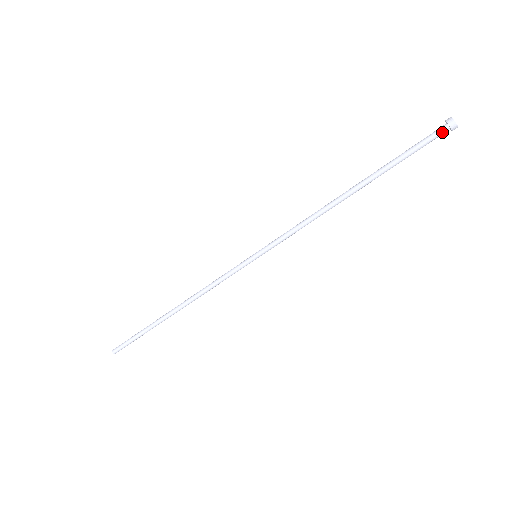
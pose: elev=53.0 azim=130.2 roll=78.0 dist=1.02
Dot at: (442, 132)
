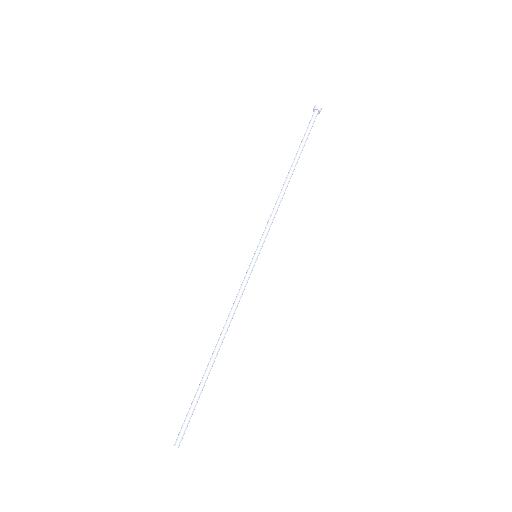
Dot at: (315, 114)
